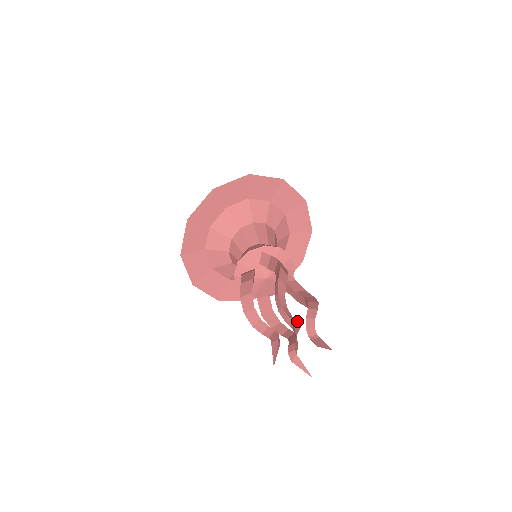
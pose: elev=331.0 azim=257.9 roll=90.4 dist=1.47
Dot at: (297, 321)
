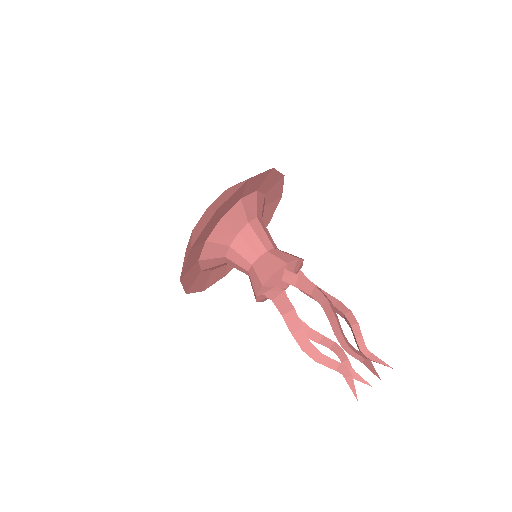
Dot at: (361, 353)
